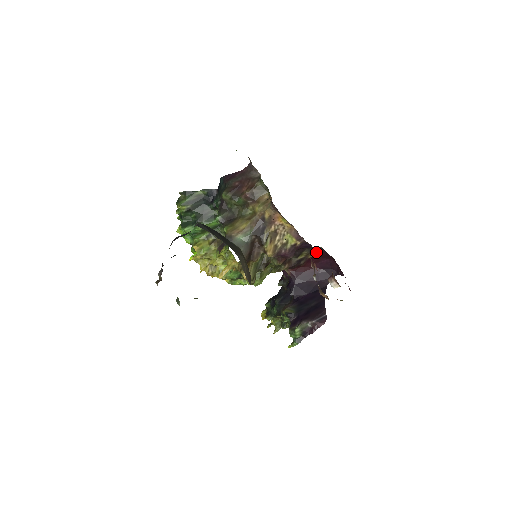
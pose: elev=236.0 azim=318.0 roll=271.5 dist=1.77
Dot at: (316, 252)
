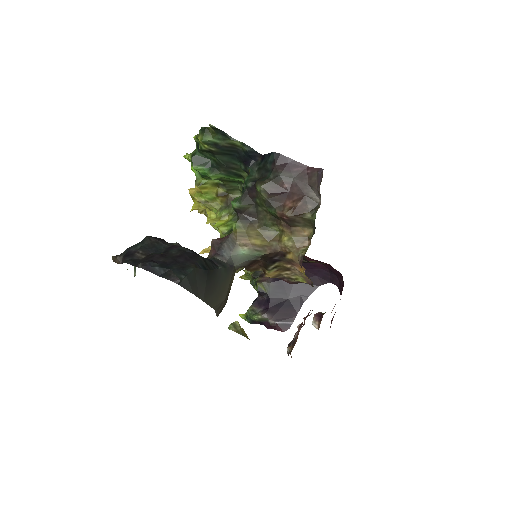
Dot at: occluded
